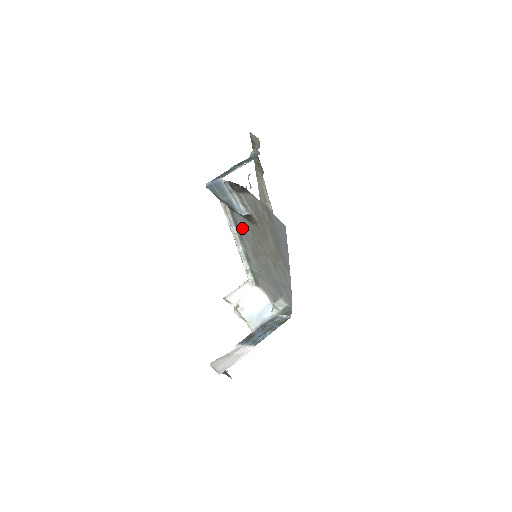
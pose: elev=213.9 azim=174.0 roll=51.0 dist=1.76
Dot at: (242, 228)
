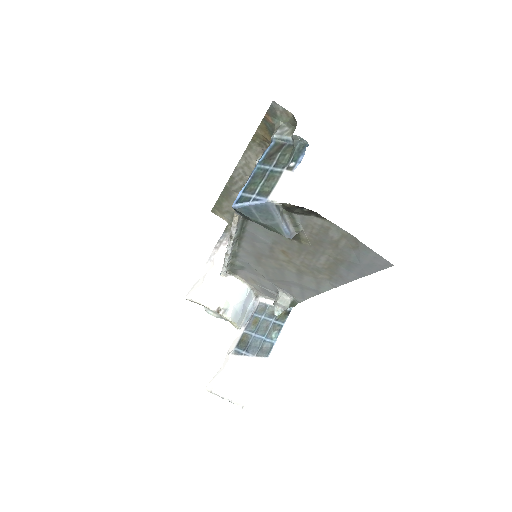
Dot at: (253, 235)
